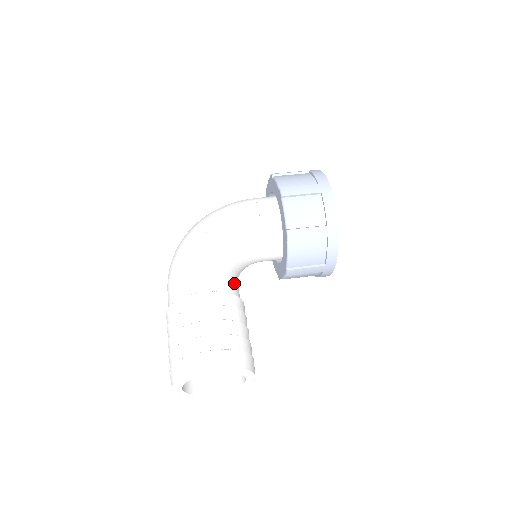
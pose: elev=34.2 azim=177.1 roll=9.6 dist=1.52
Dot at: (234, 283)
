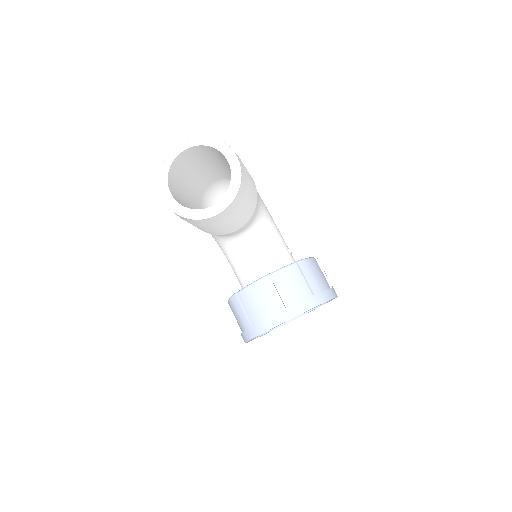
Dot at: (252, 219)
